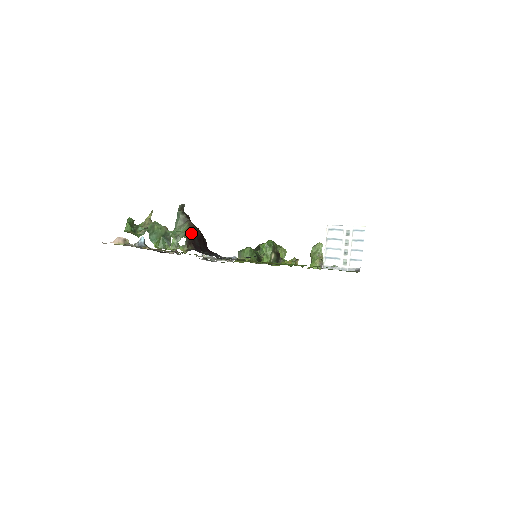
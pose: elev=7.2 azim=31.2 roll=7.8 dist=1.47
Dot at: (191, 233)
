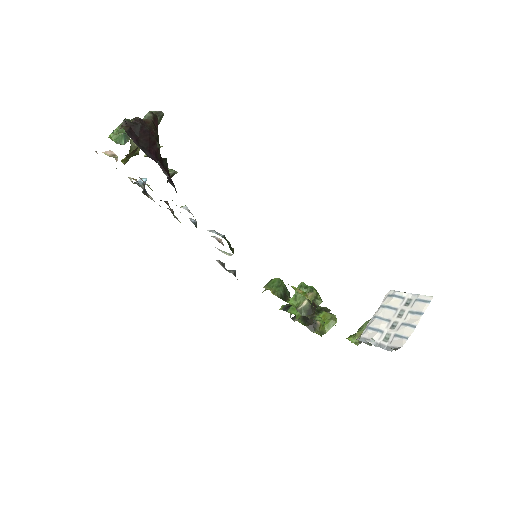
Dot at: (137, 119)
